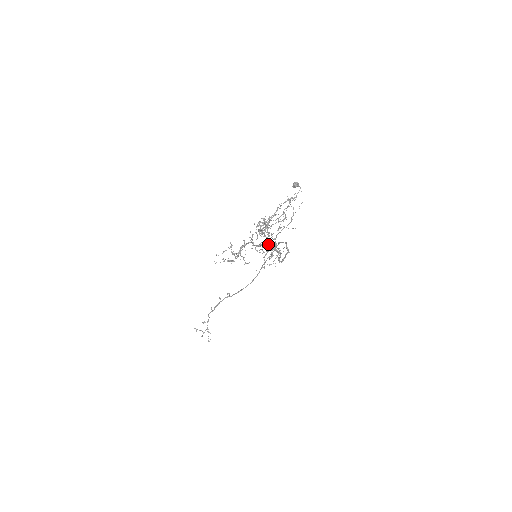
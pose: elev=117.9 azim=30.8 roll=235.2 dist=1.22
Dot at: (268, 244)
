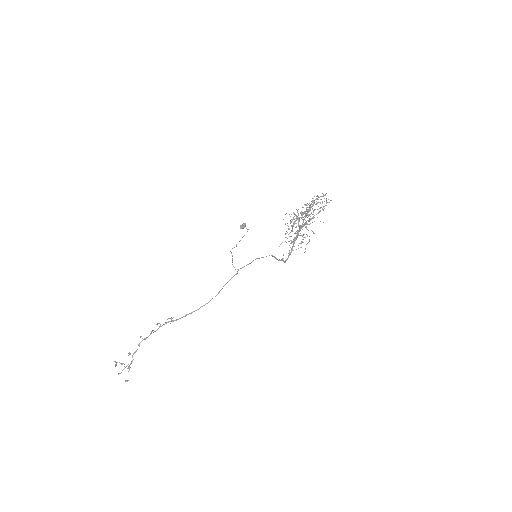
Dot at: occluded
